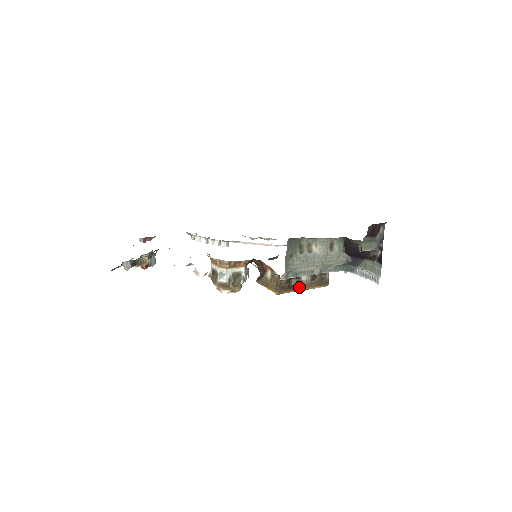
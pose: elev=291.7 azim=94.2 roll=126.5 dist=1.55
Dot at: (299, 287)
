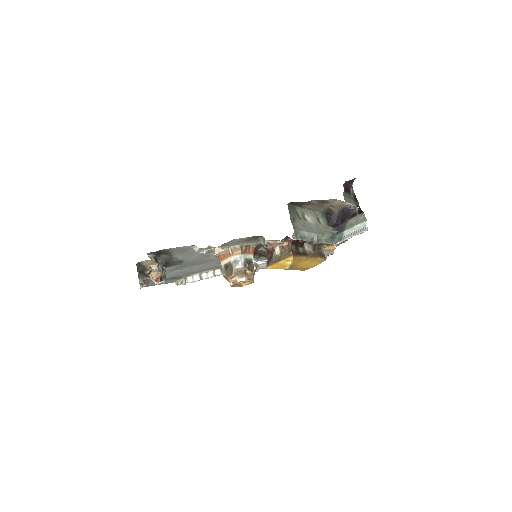
Dot at: (306, 255)
